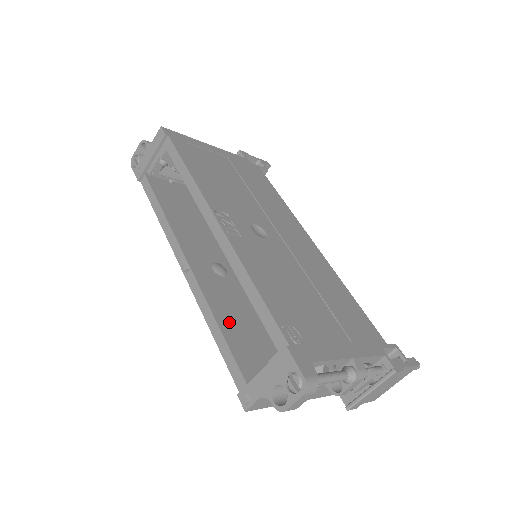
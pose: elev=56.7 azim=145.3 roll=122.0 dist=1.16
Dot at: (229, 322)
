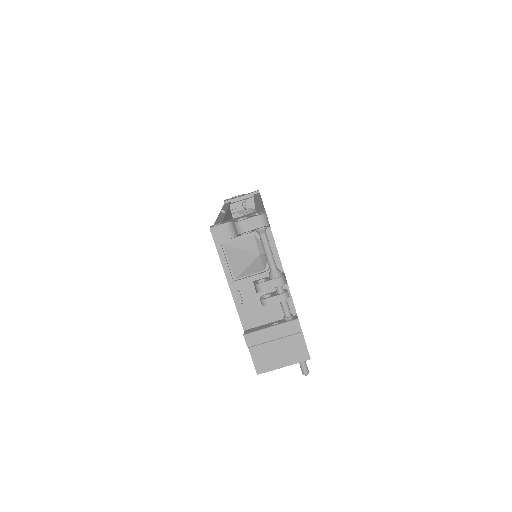
Dot at: occluded
